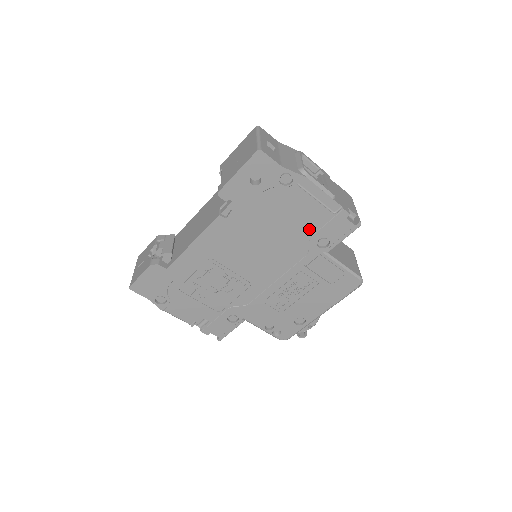
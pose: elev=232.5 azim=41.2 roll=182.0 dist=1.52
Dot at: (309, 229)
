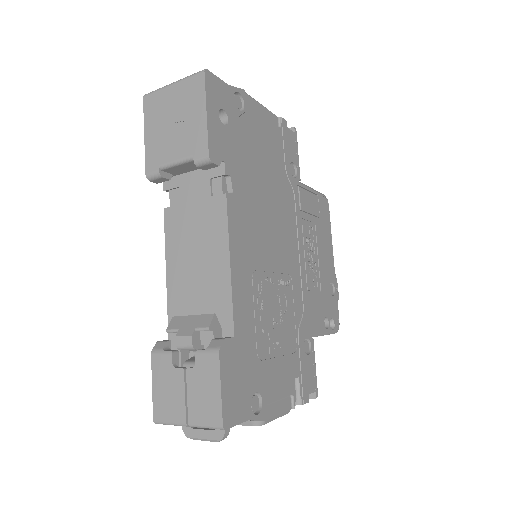
Dot at: (279, 160)
